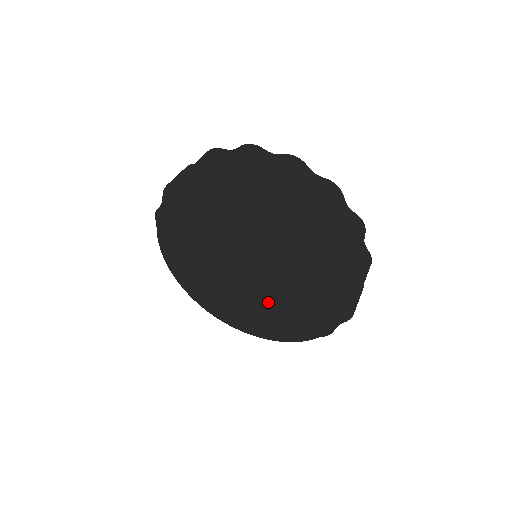
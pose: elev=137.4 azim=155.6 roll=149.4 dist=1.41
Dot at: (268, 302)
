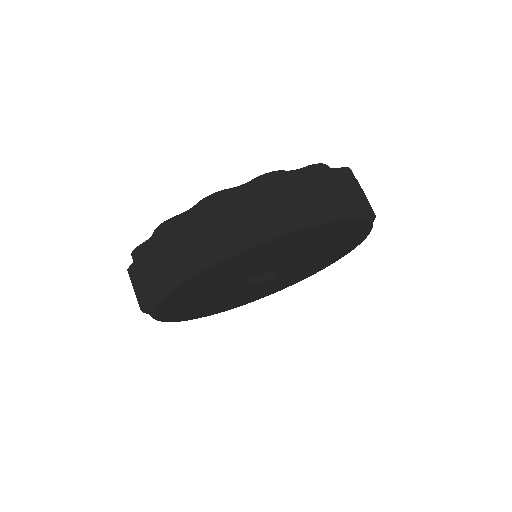
Dot at: (257, 289)
